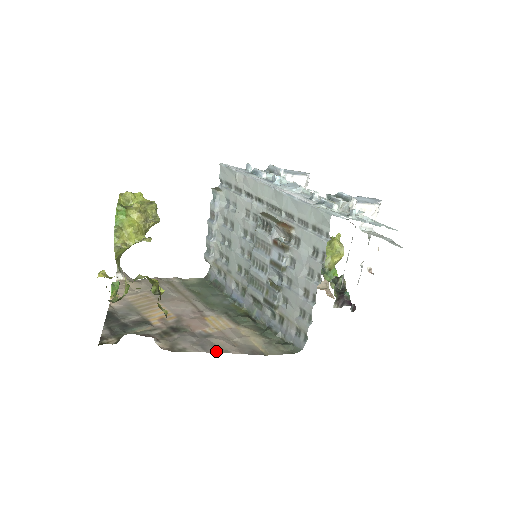
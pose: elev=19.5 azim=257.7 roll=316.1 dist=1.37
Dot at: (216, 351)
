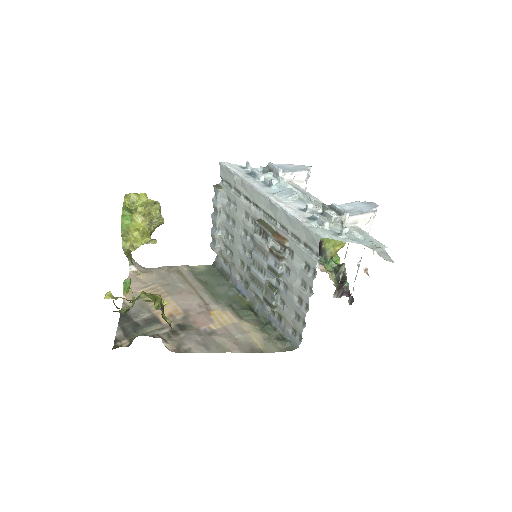
Dot at: (218, 351)
